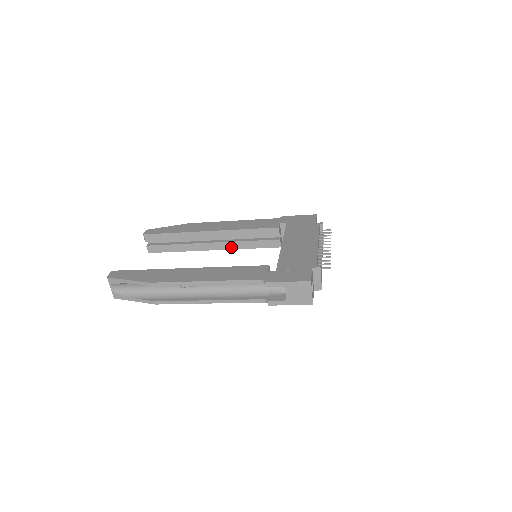
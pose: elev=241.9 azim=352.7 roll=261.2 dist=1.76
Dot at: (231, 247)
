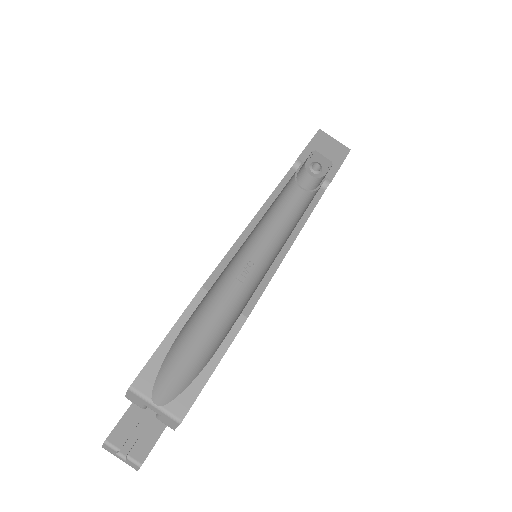
Dot at: occluded
